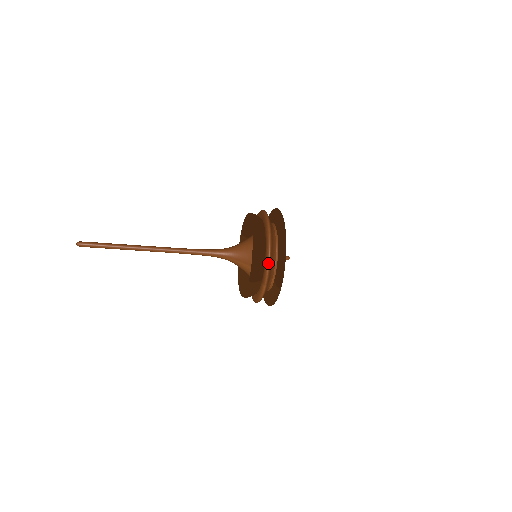
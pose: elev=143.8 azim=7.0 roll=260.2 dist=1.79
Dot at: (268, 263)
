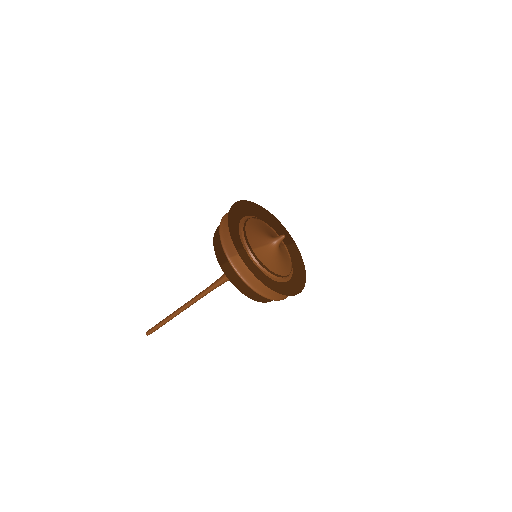
Dot at: occluded
